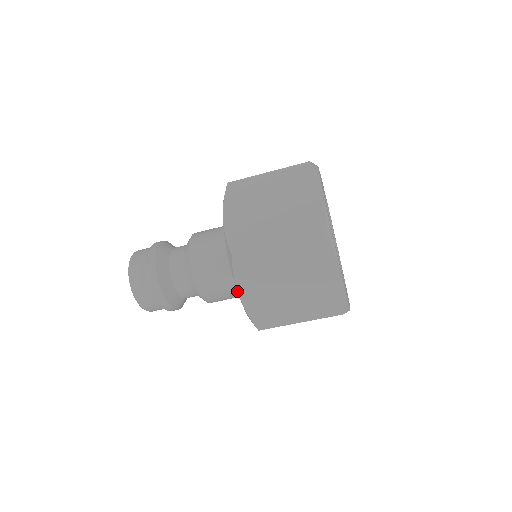
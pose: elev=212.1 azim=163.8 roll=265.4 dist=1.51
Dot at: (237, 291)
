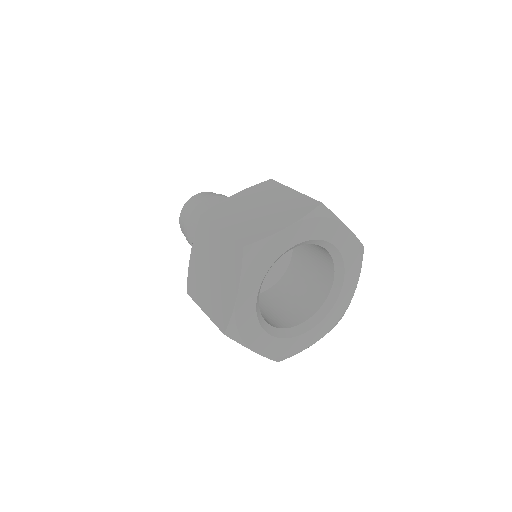
Dot at: (238, 192)
